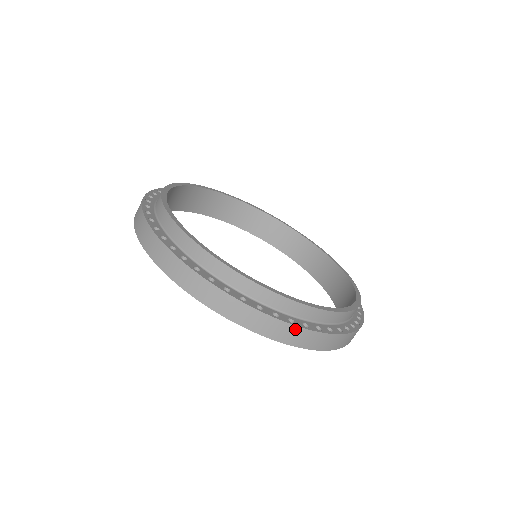
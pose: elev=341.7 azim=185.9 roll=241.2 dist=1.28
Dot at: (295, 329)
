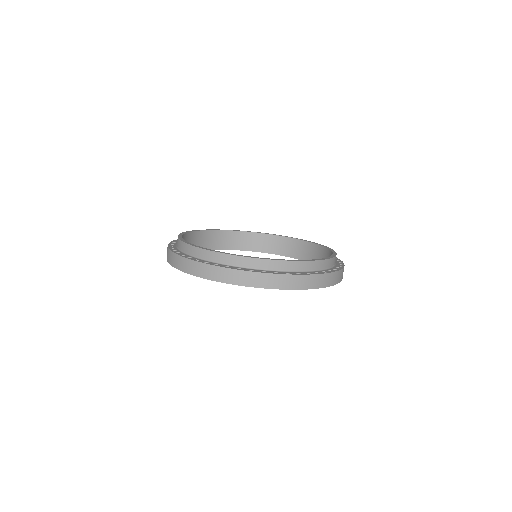
Dot at: (229, 271)
